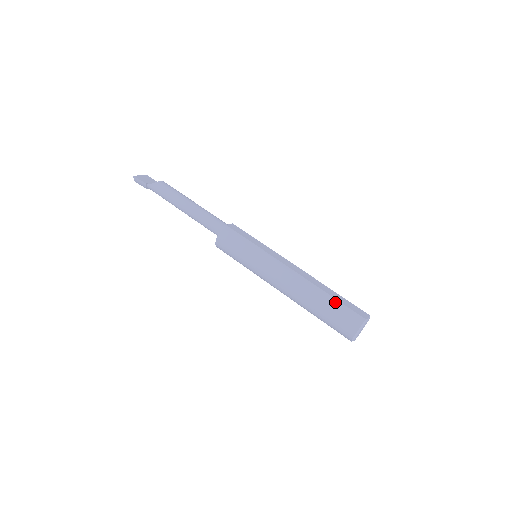
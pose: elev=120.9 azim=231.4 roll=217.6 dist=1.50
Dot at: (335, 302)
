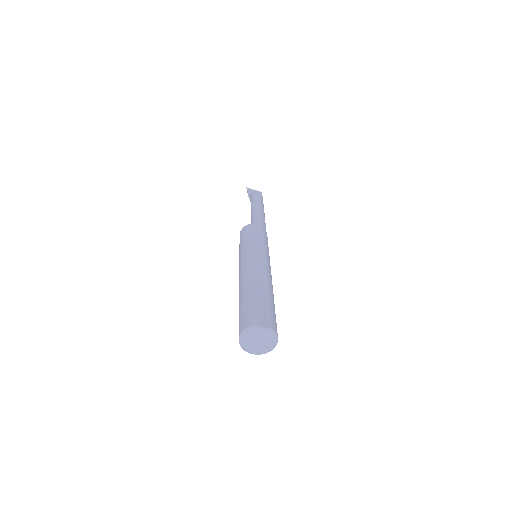
Dot at: (252, 300)
